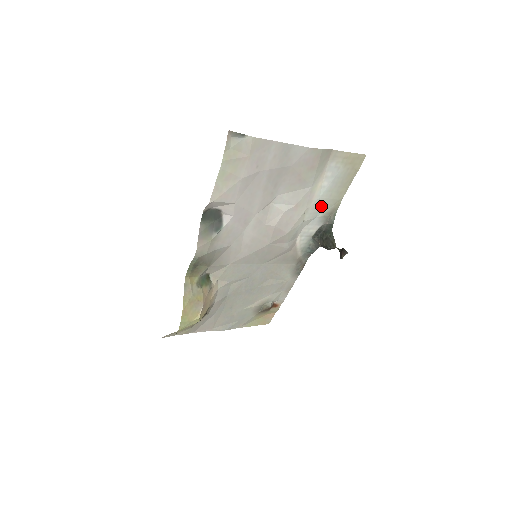
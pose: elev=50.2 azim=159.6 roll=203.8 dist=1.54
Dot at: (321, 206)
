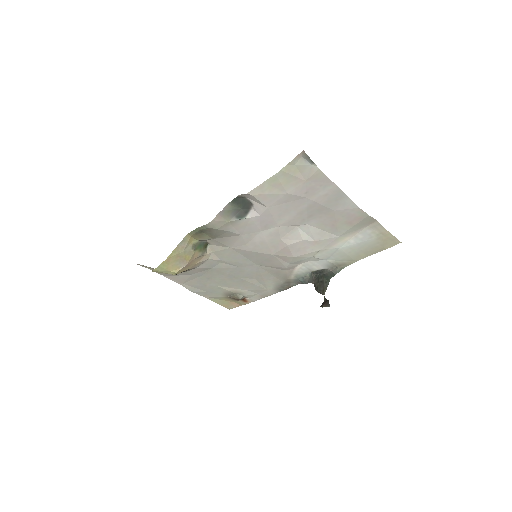
Dot at: (336, 255)
